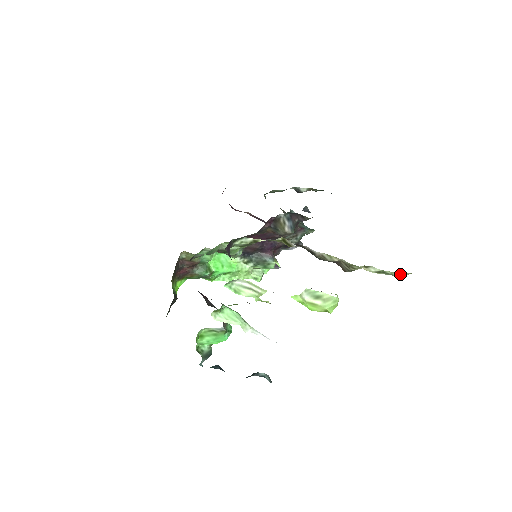
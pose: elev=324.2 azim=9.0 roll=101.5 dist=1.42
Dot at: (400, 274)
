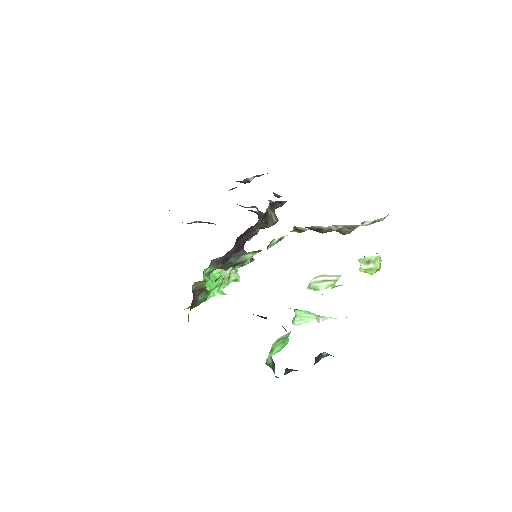
Dot at: (384, 218)
